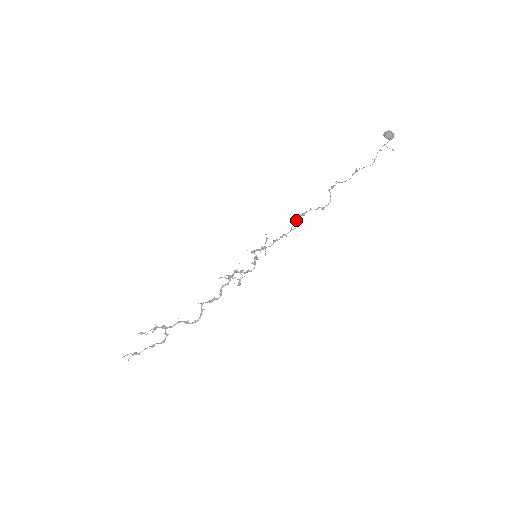
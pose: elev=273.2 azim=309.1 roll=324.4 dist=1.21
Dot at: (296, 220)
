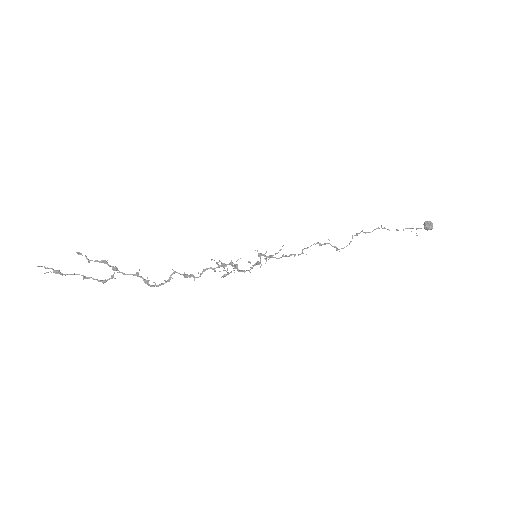
Dot at: occluded
